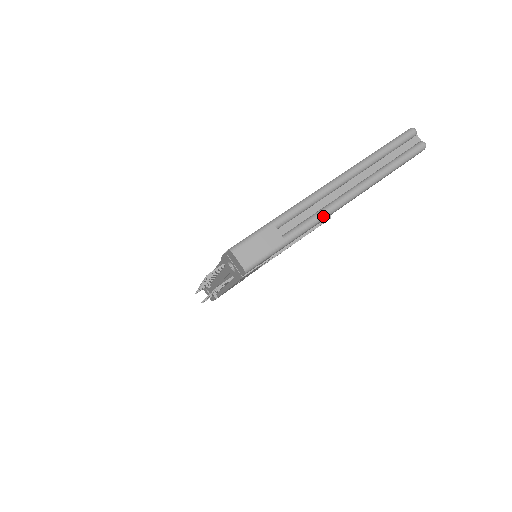
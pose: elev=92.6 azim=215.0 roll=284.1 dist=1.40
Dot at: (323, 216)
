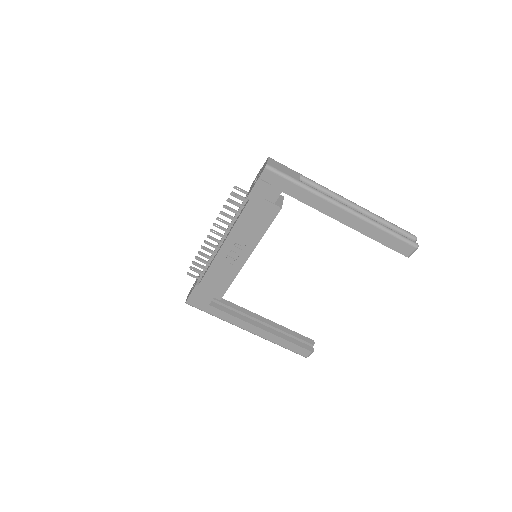
Dot at: (329, 198)
